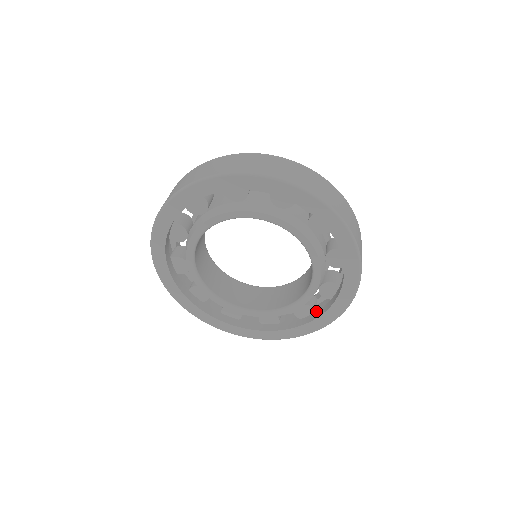
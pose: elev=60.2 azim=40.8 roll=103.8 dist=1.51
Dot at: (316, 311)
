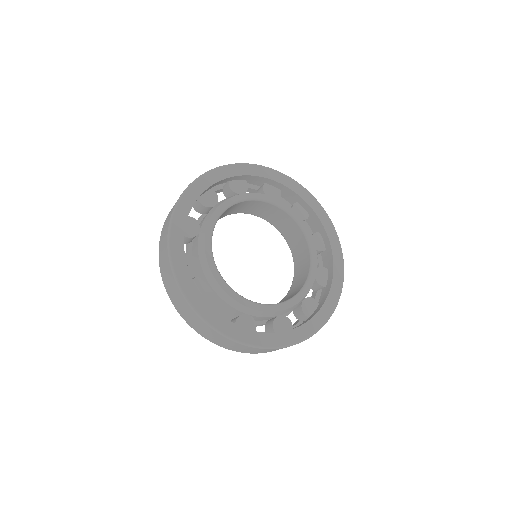
Dot at: occluded
